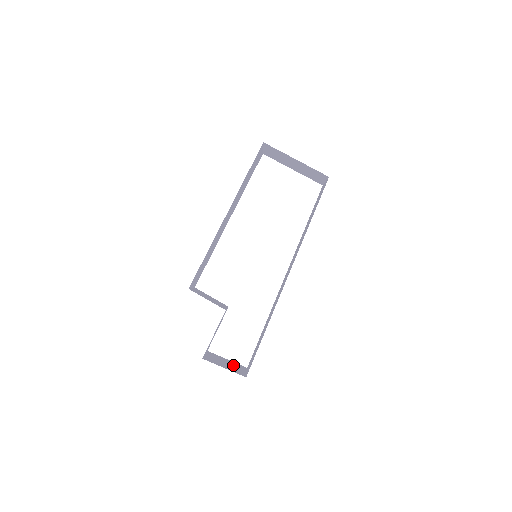
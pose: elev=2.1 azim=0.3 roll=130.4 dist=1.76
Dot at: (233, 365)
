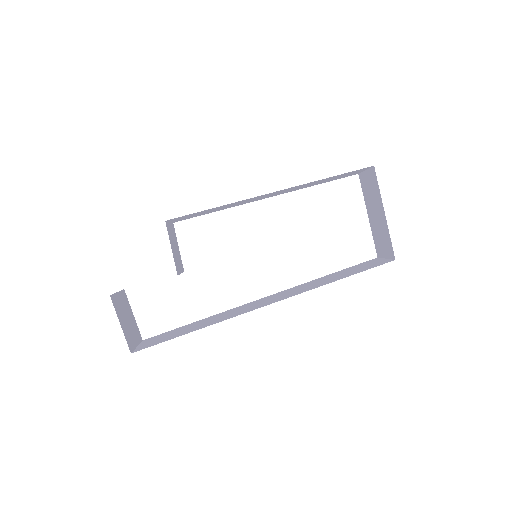
Dot at: (132, 327)
